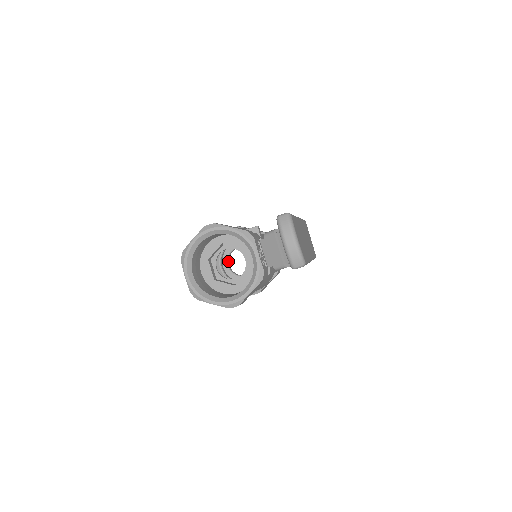
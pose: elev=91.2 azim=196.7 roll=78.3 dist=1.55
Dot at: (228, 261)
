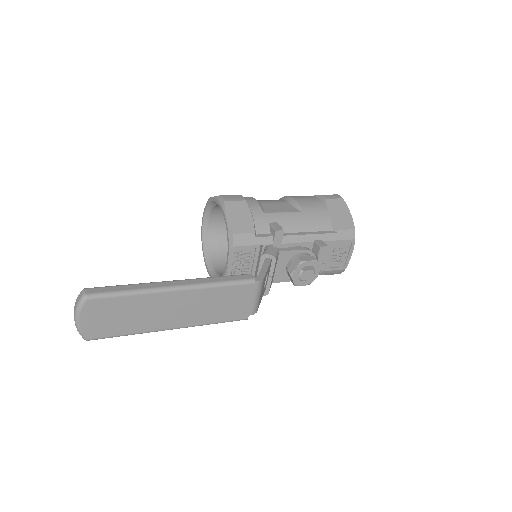
Dot at: occluded
